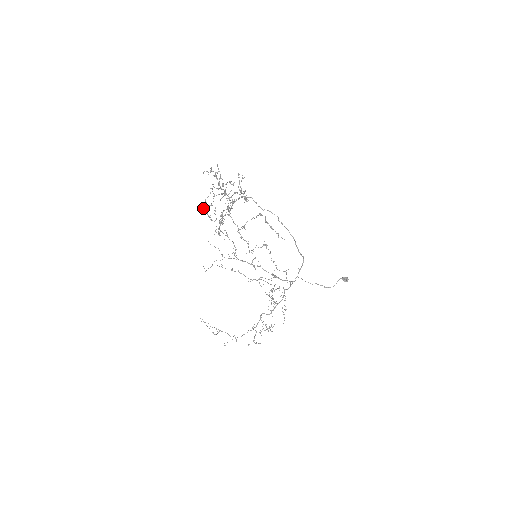
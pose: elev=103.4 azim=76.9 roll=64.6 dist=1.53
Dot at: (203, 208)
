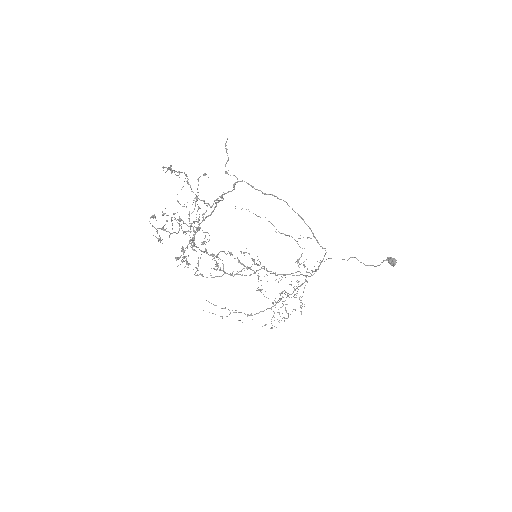
Dot at: occluded
